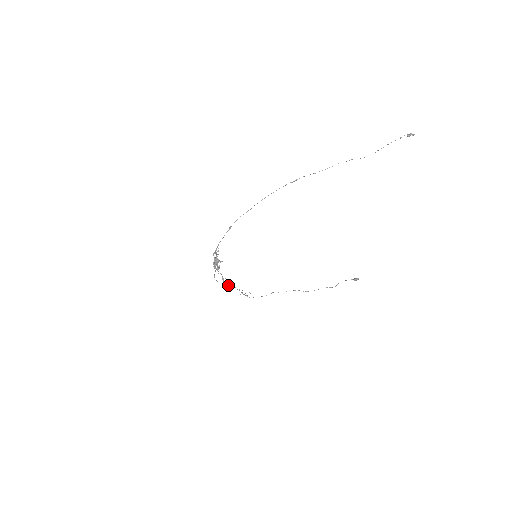
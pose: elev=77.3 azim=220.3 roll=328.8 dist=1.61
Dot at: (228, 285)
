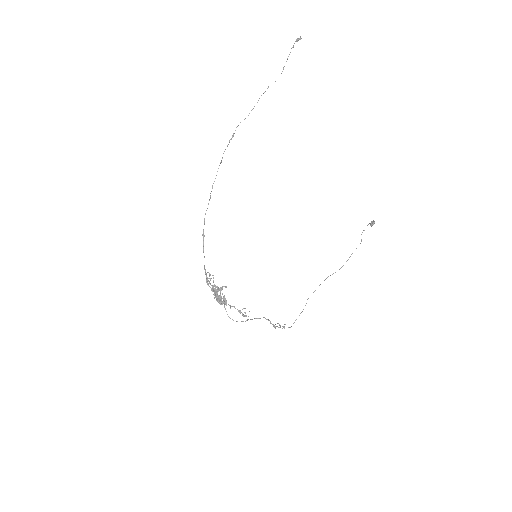
Dot at: (252, 319)
